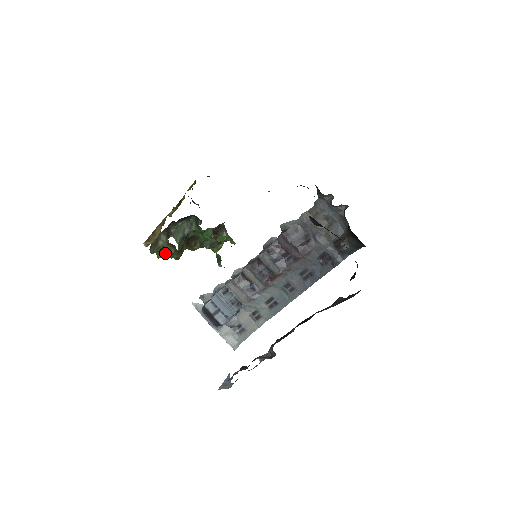
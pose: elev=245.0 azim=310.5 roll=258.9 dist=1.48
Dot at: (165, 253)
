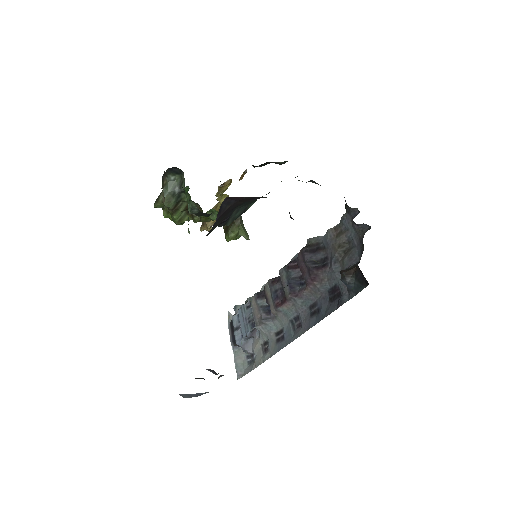
Dot at: (169, 213)
